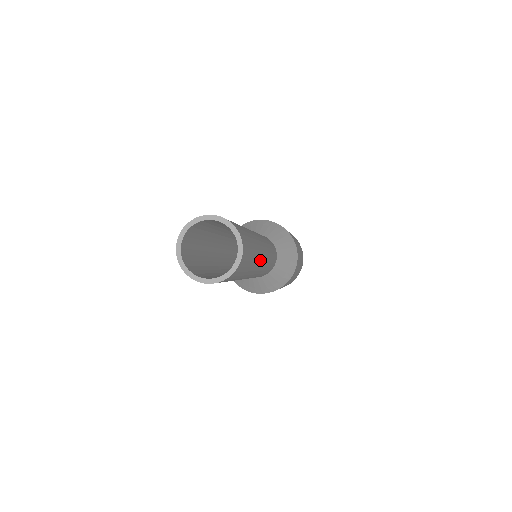
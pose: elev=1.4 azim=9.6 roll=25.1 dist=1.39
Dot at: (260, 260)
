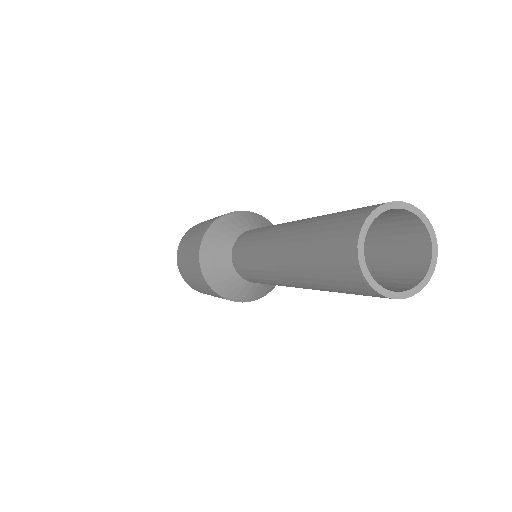
Dot at: occluded
